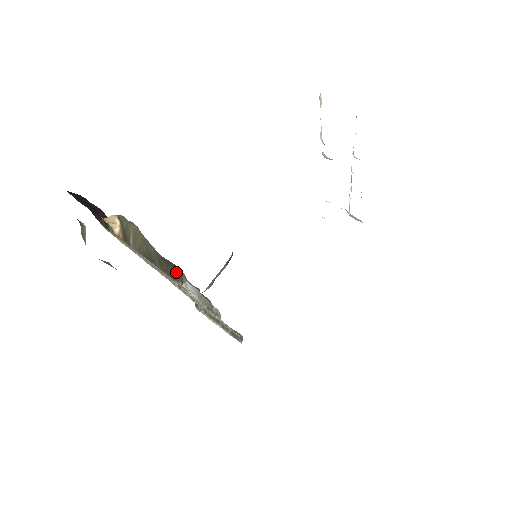
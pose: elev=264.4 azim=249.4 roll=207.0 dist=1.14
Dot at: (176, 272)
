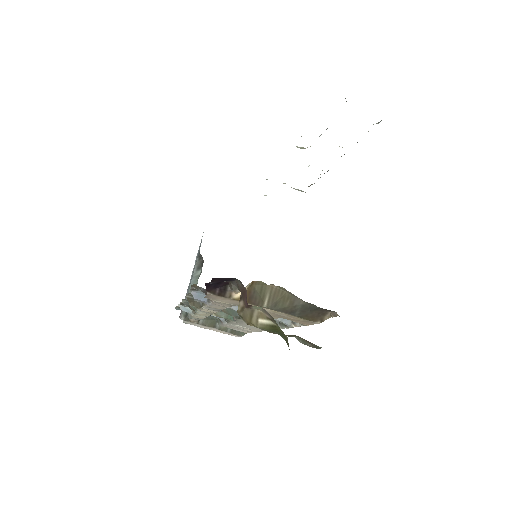
Dot at: (318, 314)
